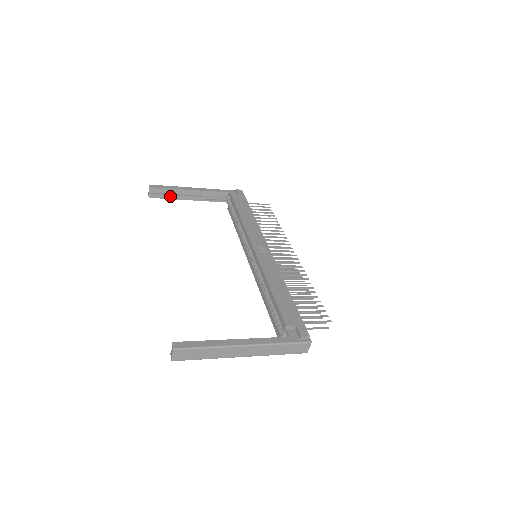
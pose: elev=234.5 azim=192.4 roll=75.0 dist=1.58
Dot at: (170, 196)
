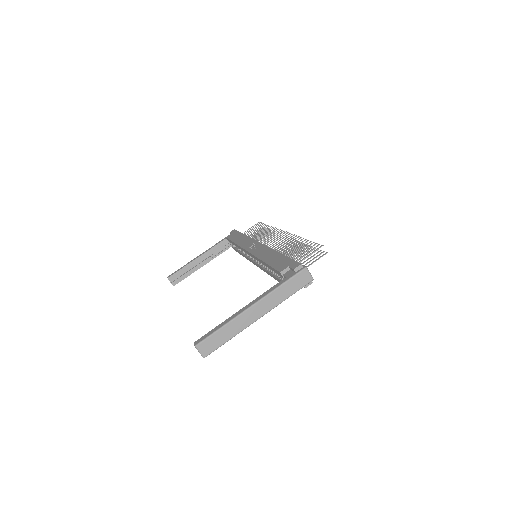
Dot at: (187, 274)
